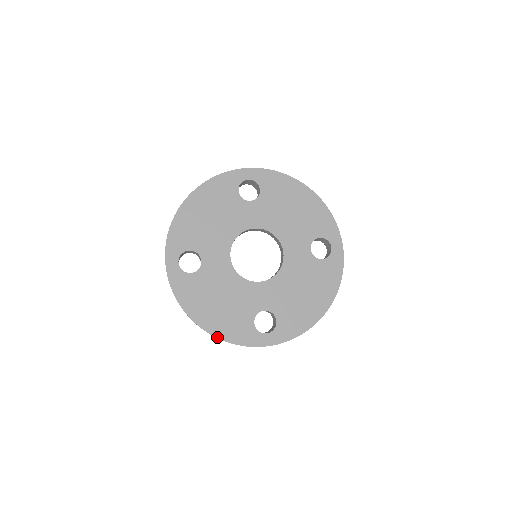
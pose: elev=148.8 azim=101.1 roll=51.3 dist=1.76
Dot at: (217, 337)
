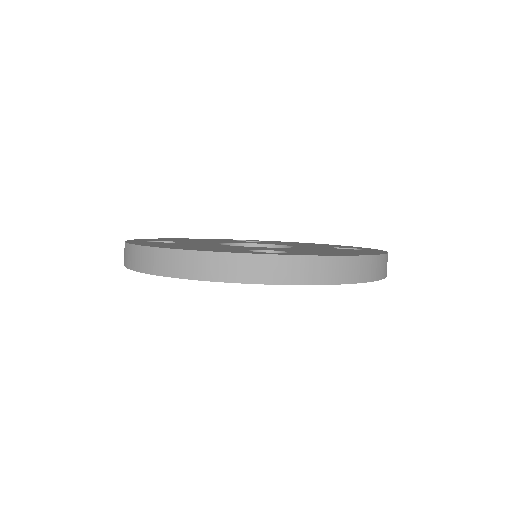
Dot at: (180, 249)
